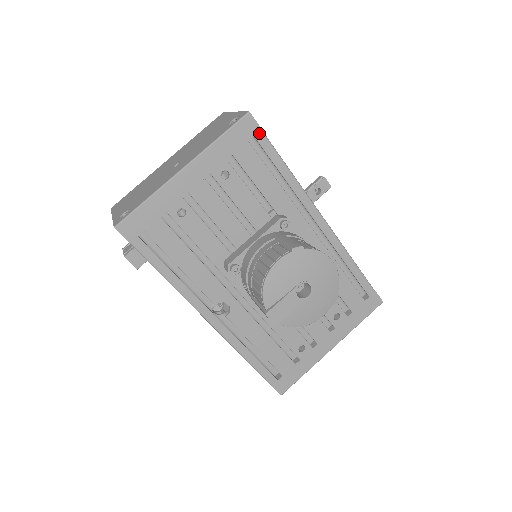
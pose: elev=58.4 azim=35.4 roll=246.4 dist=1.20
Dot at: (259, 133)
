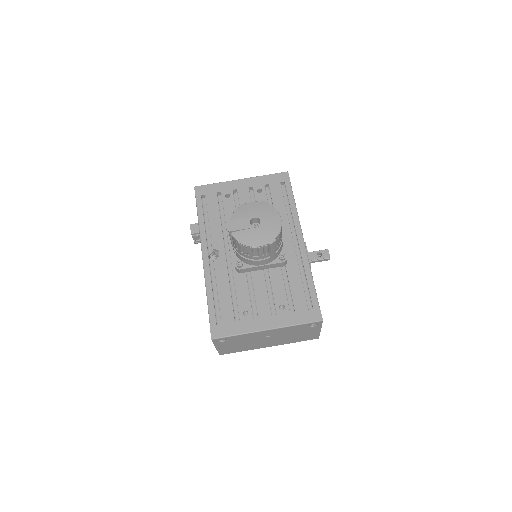
Dot at: (288, 182)
